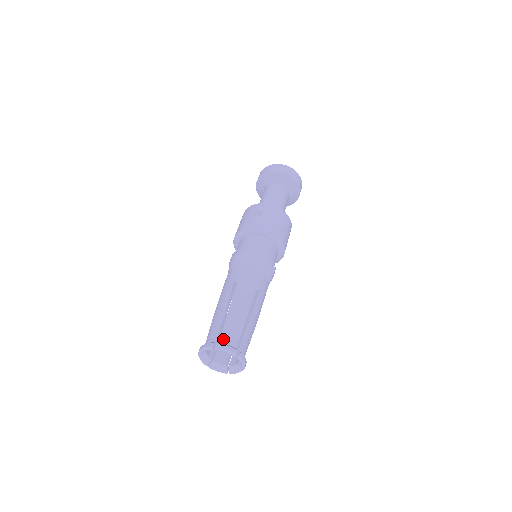
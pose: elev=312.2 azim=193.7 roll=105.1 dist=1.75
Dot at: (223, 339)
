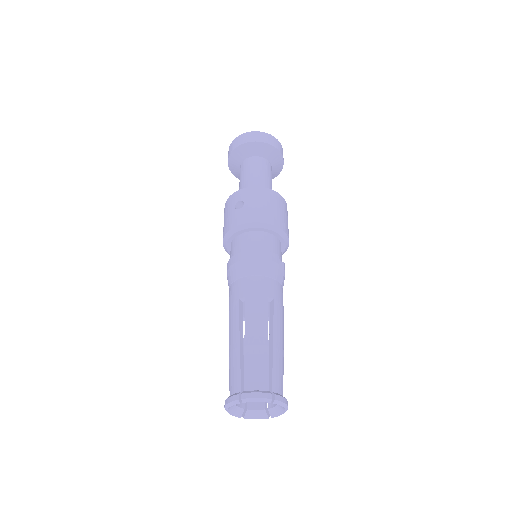
Dot at: (248, 384)
